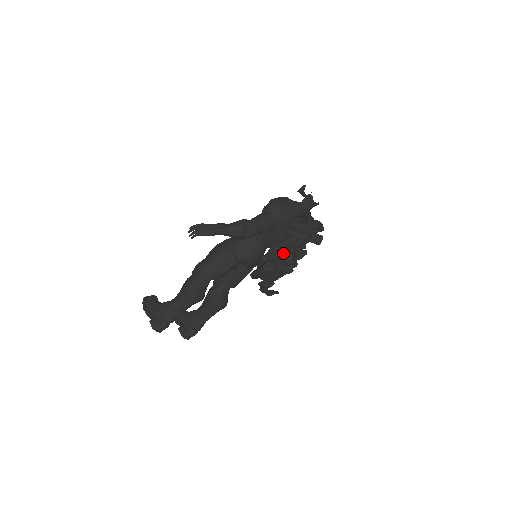
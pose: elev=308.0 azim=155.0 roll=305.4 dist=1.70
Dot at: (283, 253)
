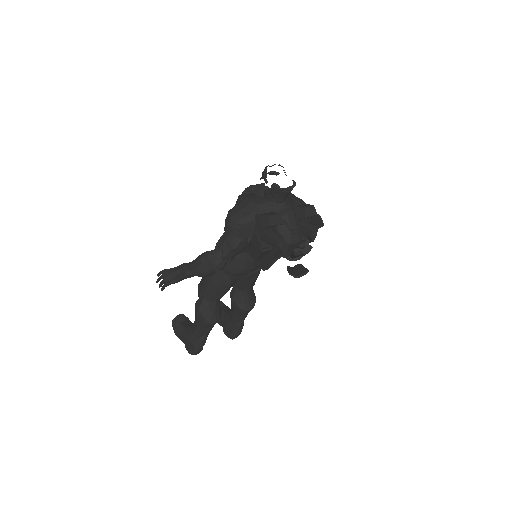
Dot at: (276, 259)
